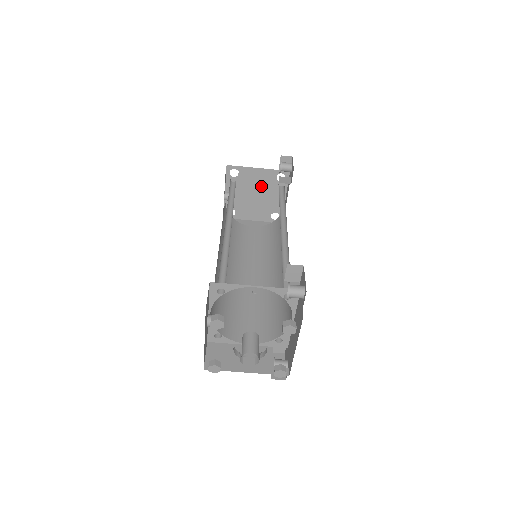
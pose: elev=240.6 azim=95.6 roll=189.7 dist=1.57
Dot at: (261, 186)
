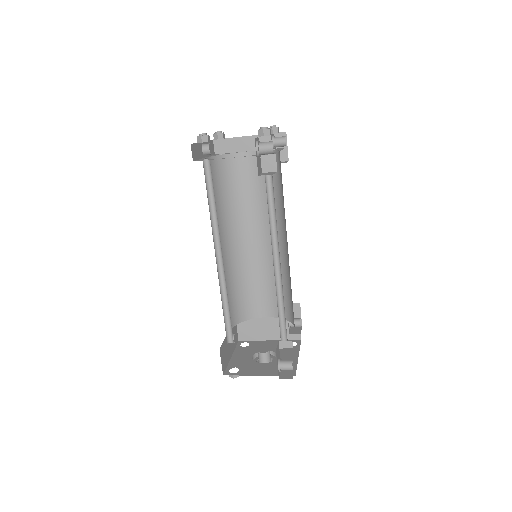
Dot at: occluded
